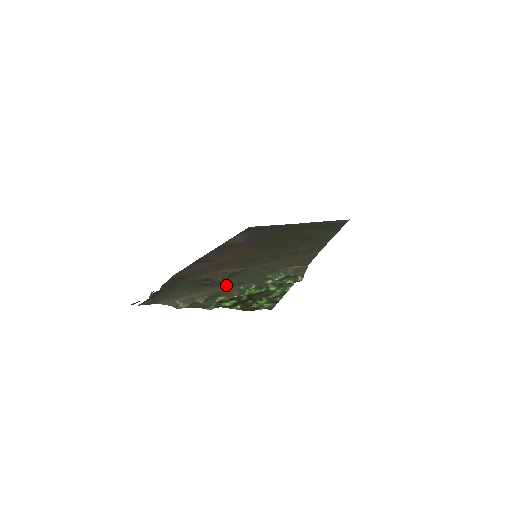
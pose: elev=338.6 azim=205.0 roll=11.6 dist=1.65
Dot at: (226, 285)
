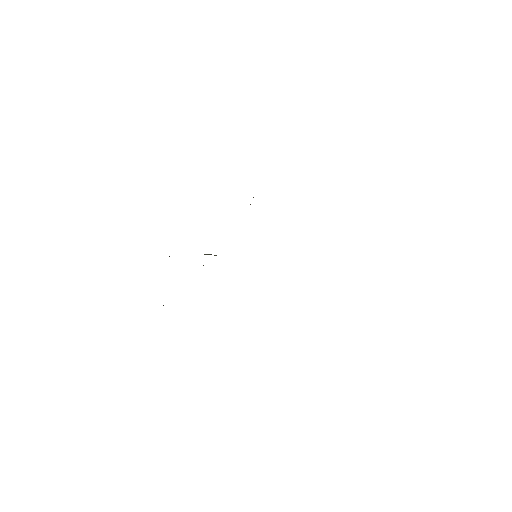
Dot at: occluded
